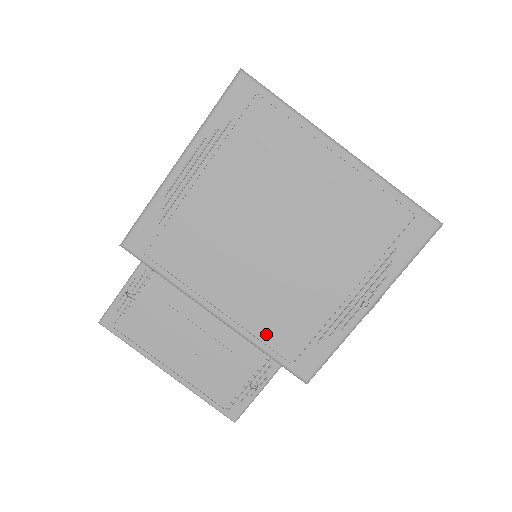
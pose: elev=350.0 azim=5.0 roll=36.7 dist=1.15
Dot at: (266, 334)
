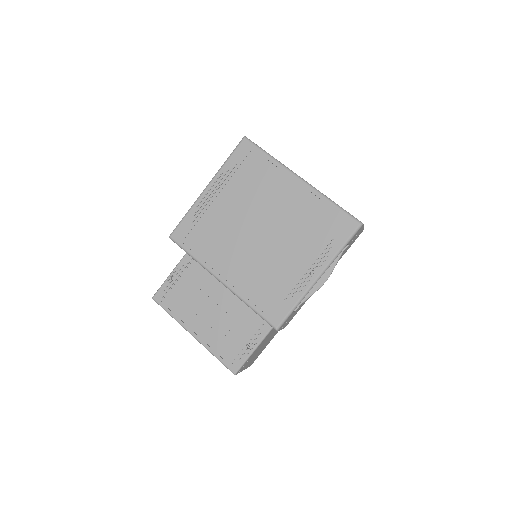
Dot at: (252, 294)
